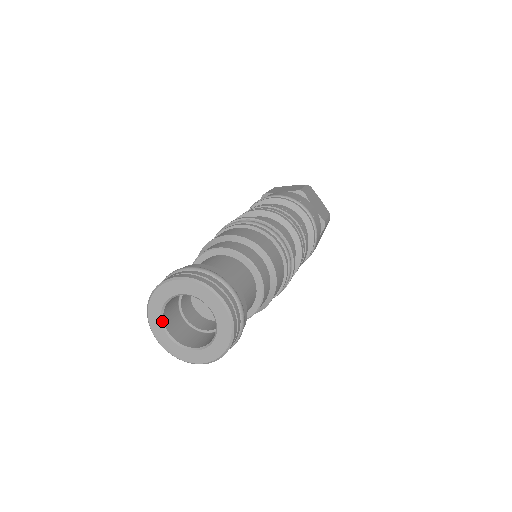
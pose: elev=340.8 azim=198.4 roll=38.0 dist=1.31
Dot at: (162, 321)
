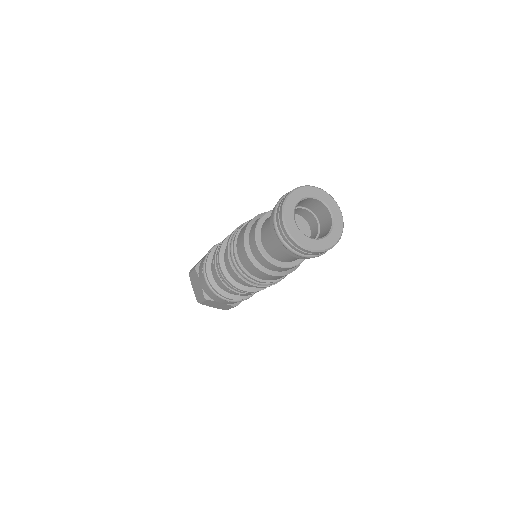
Dot at: (294, 211)
